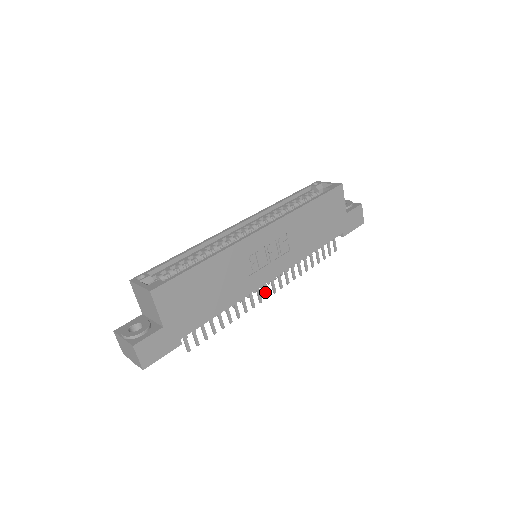
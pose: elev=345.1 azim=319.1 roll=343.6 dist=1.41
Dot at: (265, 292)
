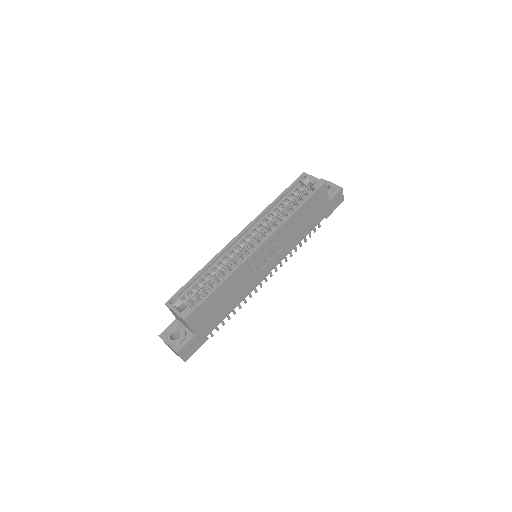
Dot at: (264, 279)
